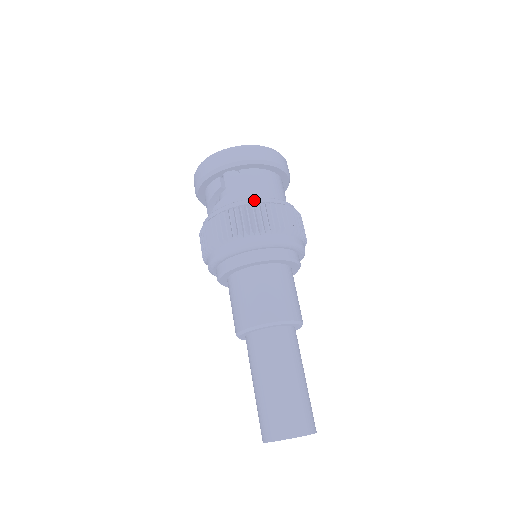
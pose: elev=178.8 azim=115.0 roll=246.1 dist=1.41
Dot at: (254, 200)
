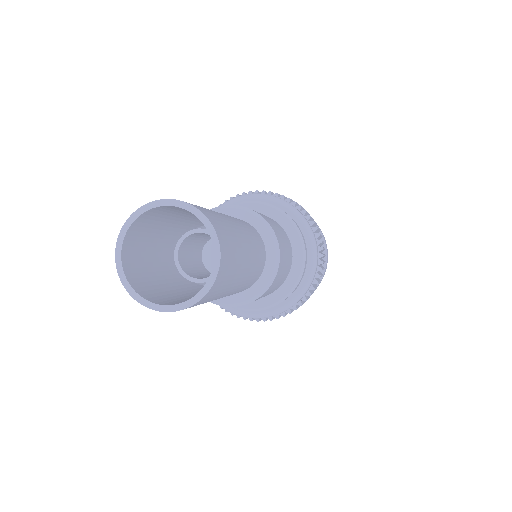
Dot at: occluded
